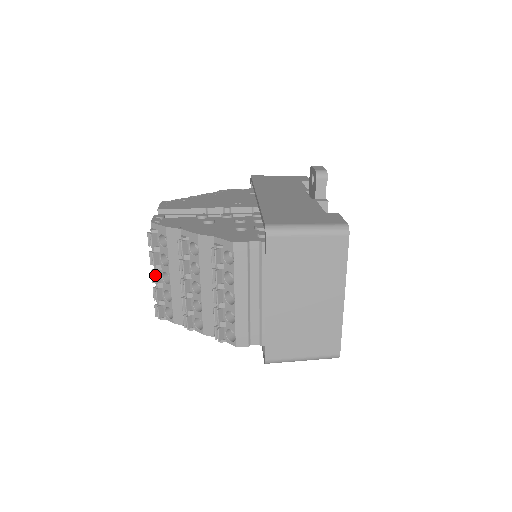
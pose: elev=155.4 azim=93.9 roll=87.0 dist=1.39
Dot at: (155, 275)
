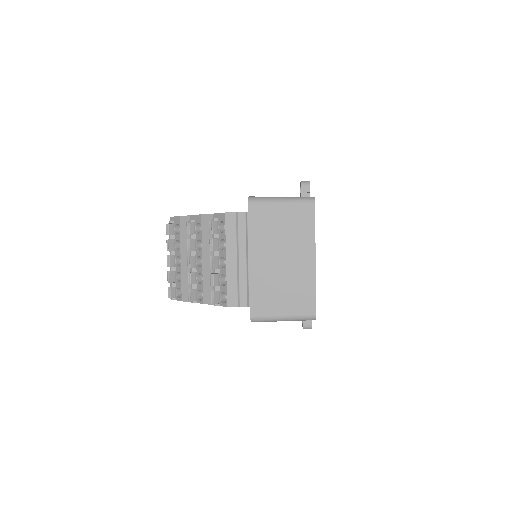
Dot at: (170, 259)
